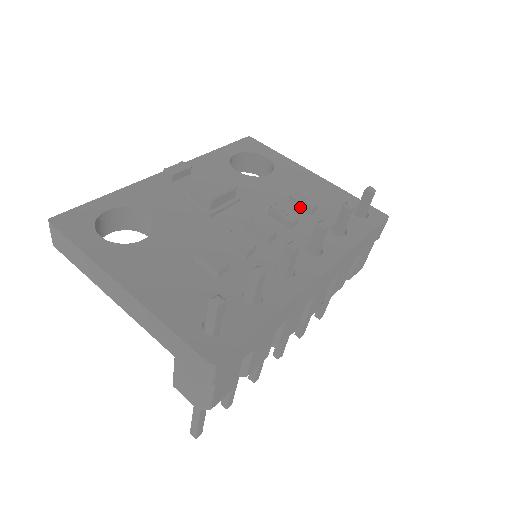
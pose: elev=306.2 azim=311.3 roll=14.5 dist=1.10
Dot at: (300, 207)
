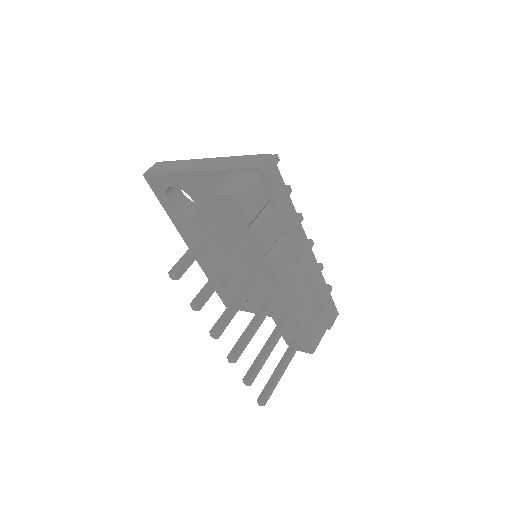
Dot at: occluded
